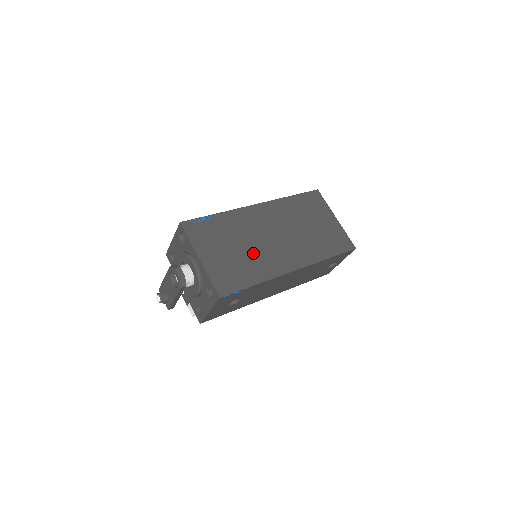
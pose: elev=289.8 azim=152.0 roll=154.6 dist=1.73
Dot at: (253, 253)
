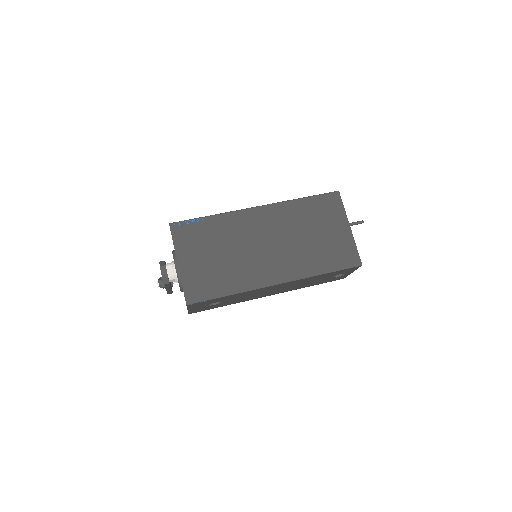
Dot at: (236, 262)
